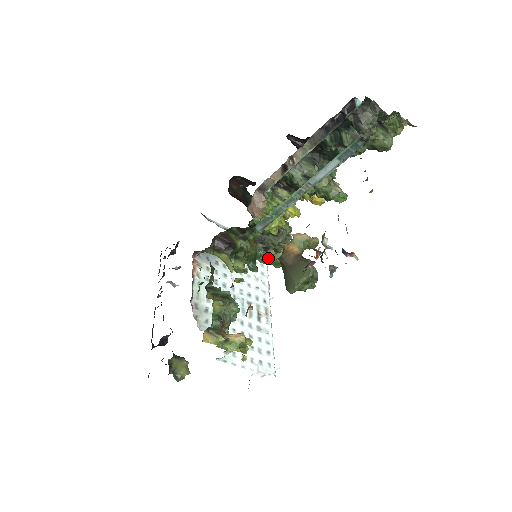
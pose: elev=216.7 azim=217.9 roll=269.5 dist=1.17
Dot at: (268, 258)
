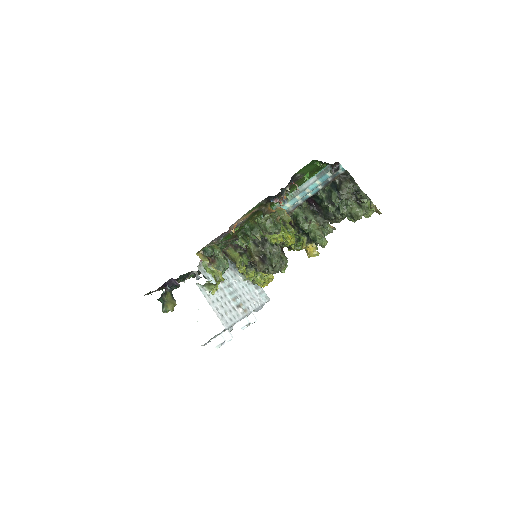
Dot at: occluded
